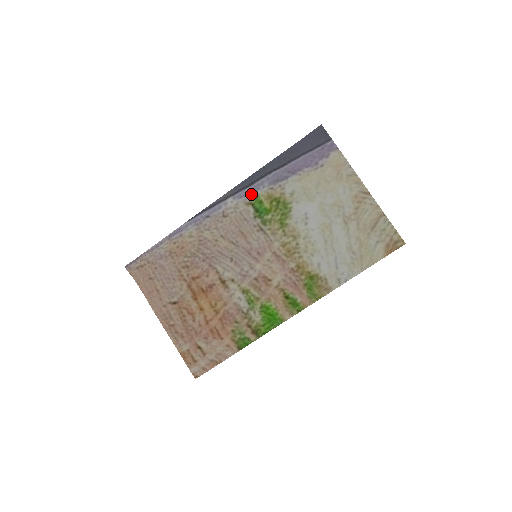
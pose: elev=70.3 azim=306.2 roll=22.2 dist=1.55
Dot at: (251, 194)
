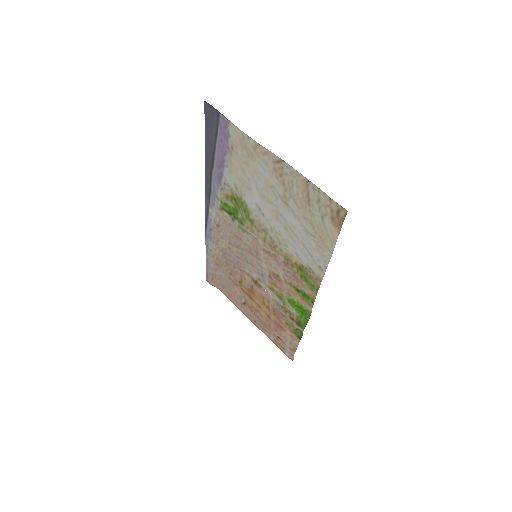
Dot at: (216, 200)
